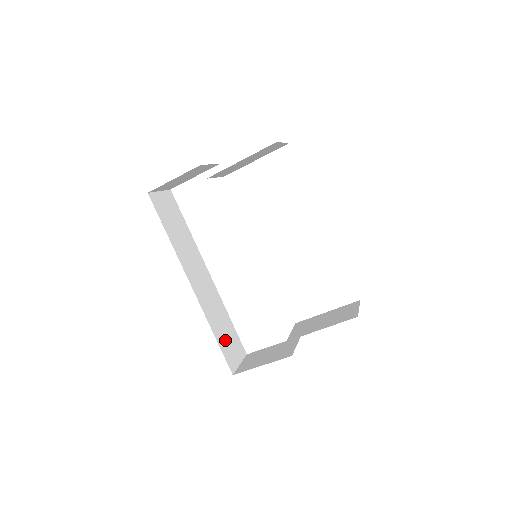
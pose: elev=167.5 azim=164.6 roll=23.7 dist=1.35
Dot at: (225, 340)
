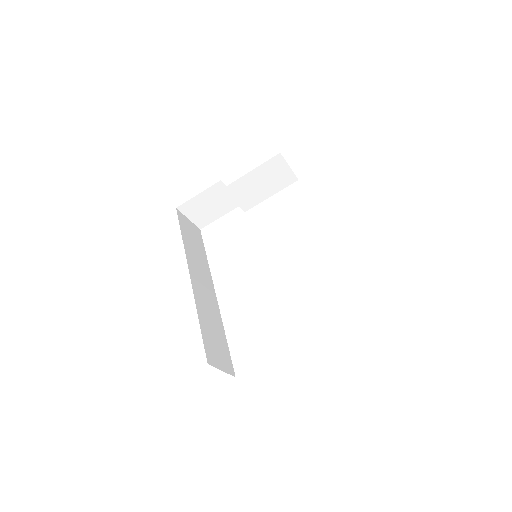
Dot at: (211, 338)
